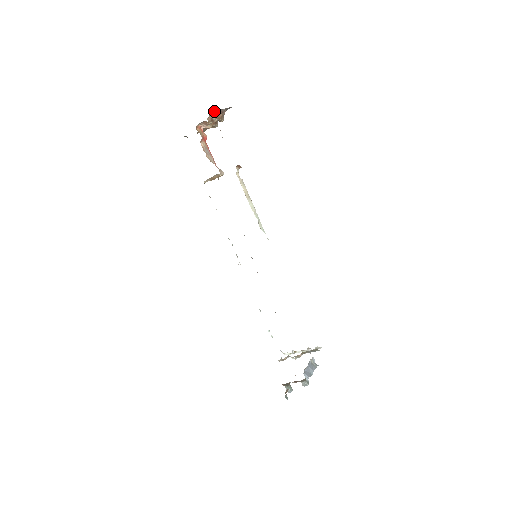
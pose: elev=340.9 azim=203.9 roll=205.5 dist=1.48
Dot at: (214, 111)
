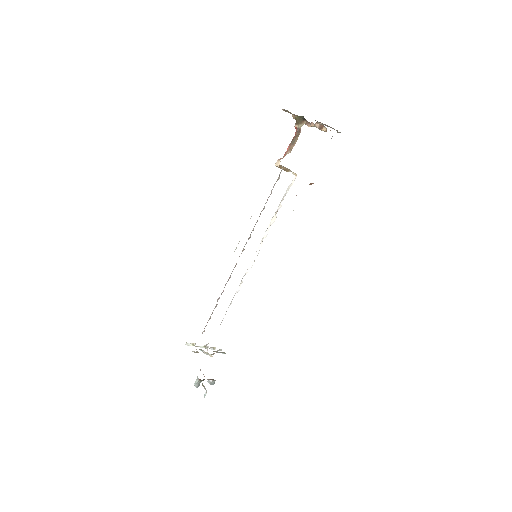
Dot at: (340, 132)
